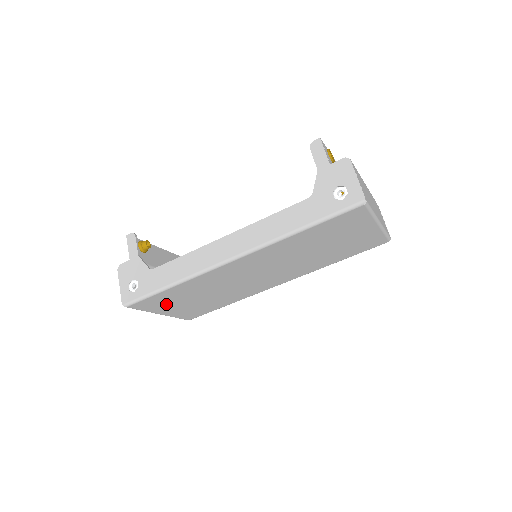
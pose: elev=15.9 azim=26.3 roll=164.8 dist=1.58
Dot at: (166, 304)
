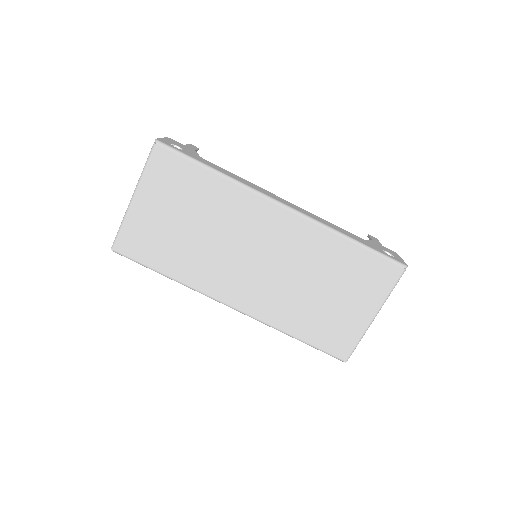
Dot at: (166, 190)
